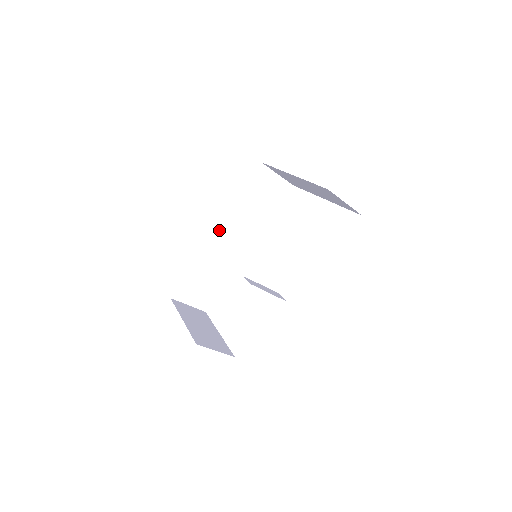
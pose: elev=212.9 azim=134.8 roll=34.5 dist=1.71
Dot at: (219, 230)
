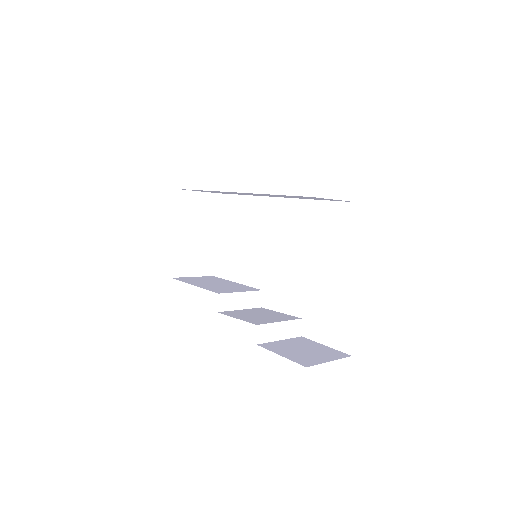
Dot at: occluded
